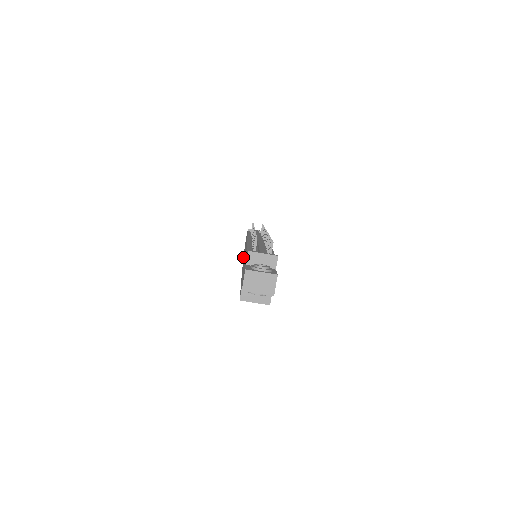
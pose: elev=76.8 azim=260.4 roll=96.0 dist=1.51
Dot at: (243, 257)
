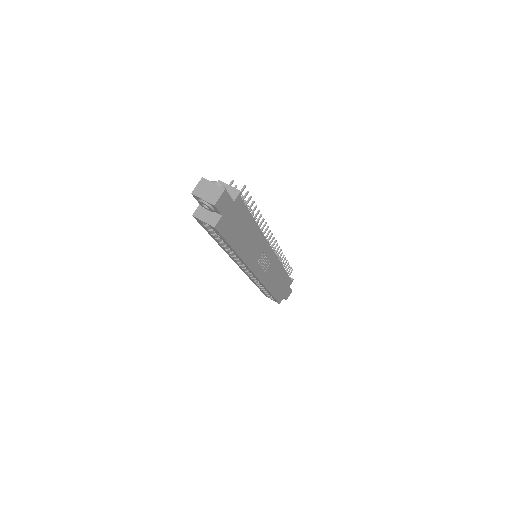
Dot at: occluded
